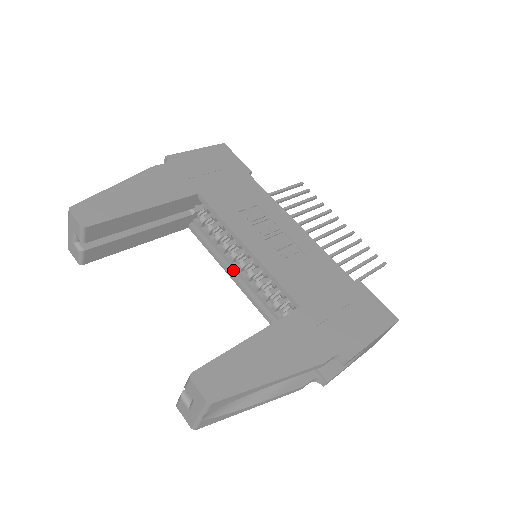
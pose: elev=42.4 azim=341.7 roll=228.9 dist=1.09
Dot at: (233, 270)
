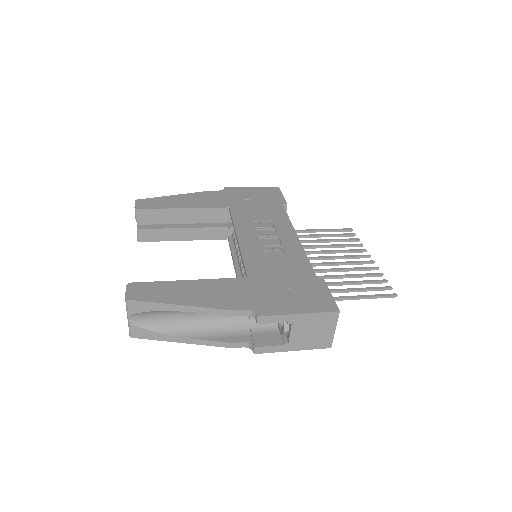
Dot at: (238, 266)
